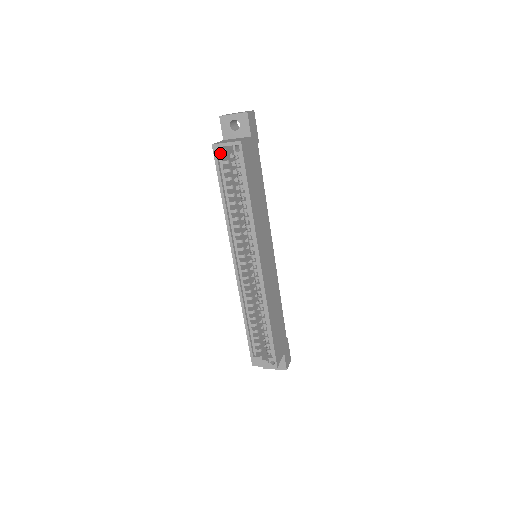
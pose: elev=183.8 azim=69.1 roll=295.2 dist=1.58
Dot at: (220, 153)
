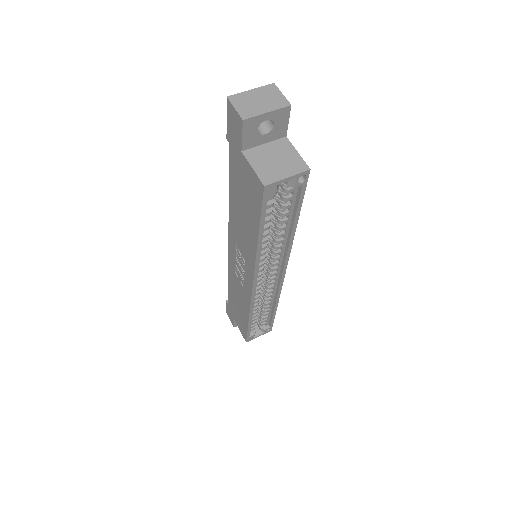
Dot at: (274, 192)
